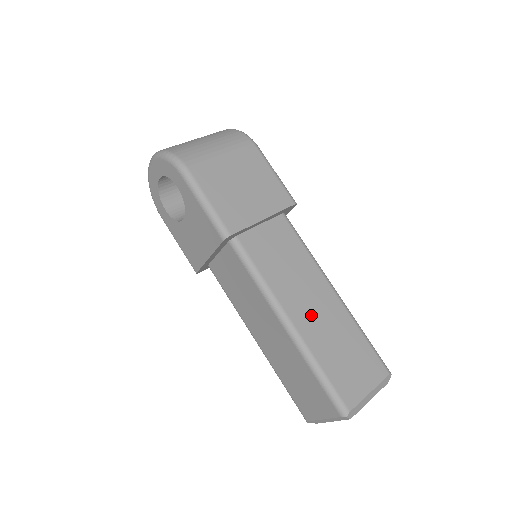
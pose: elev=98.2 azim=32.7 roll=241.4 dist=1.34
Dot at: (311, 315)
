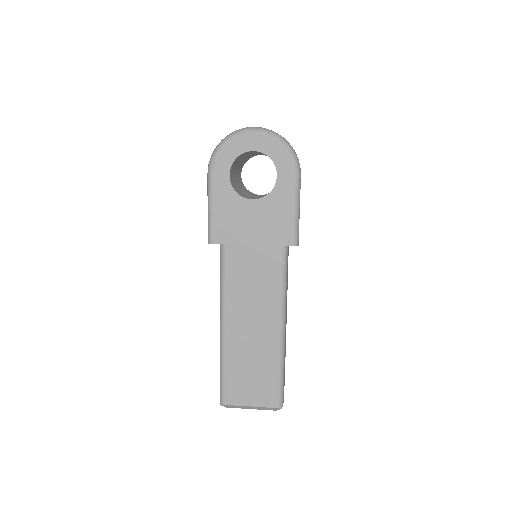
Dot at: occluded
